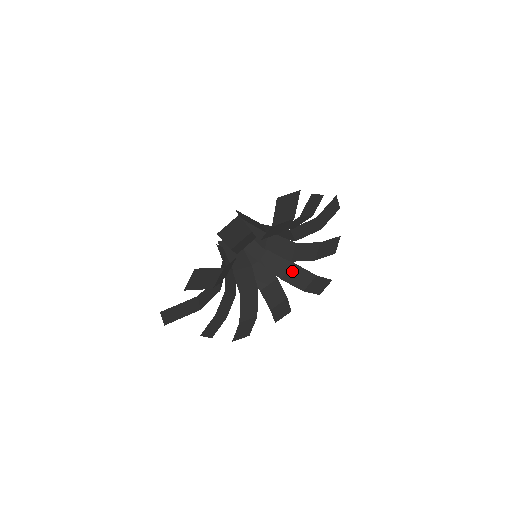
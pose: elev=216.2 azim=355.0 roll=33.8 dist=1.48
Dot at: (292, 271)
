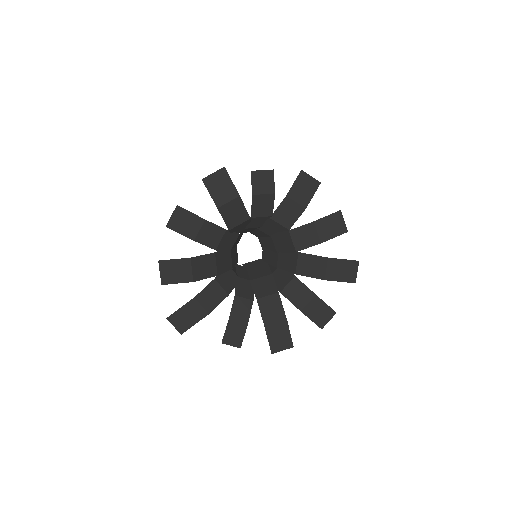
Dot at: (301, 262)
